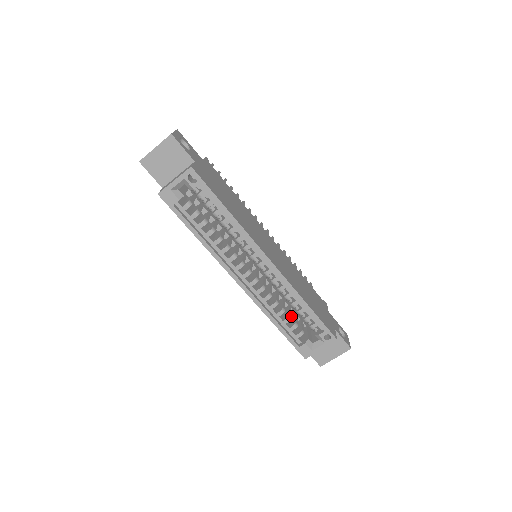
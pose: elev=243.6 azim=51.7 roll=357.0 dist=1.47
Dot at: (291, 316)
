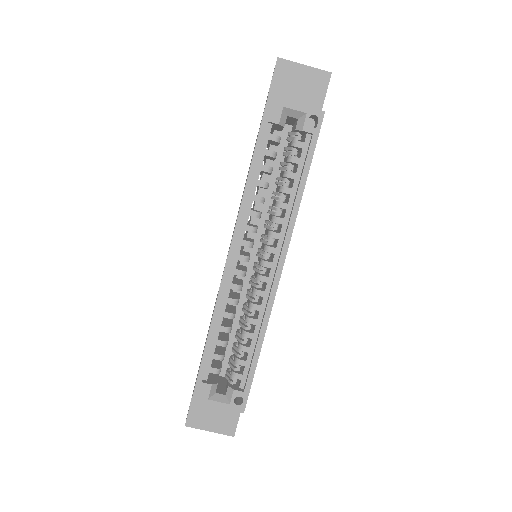
Dot at: occluded
